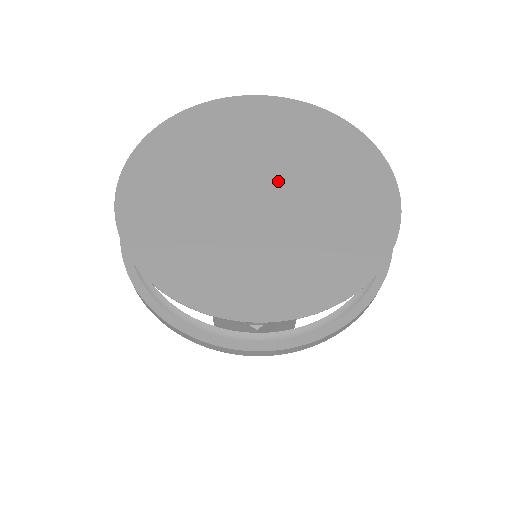
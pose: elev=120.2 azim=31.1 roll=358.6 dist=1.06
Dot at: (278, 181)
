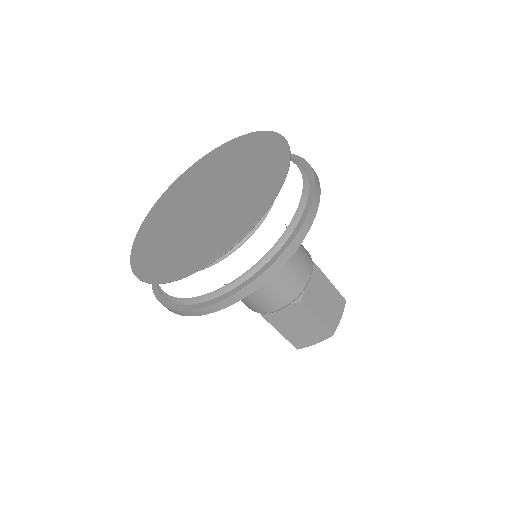
Dot at: (217, 194)
